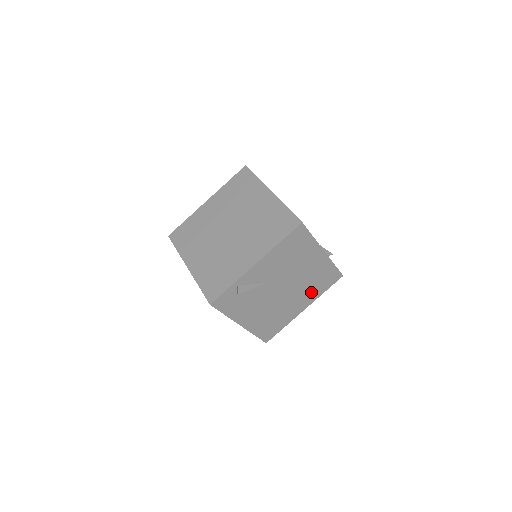
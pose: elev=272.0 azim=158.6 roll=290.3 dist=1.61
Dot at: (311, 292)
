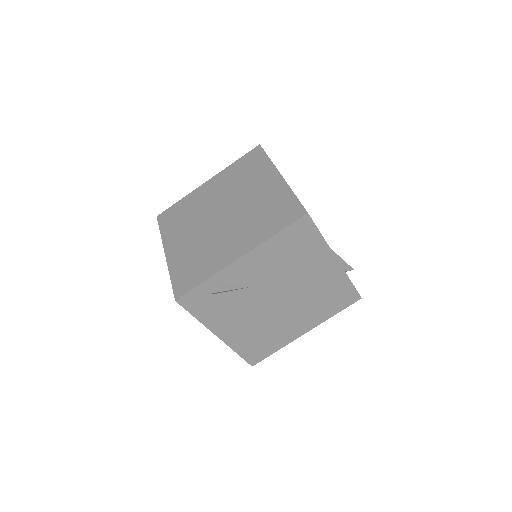
Dot at: (316, 311)
